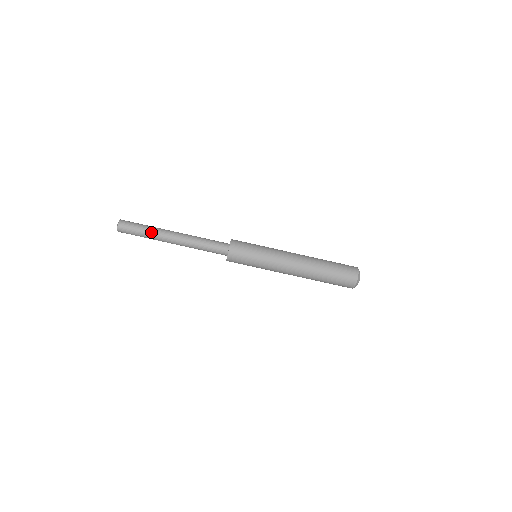
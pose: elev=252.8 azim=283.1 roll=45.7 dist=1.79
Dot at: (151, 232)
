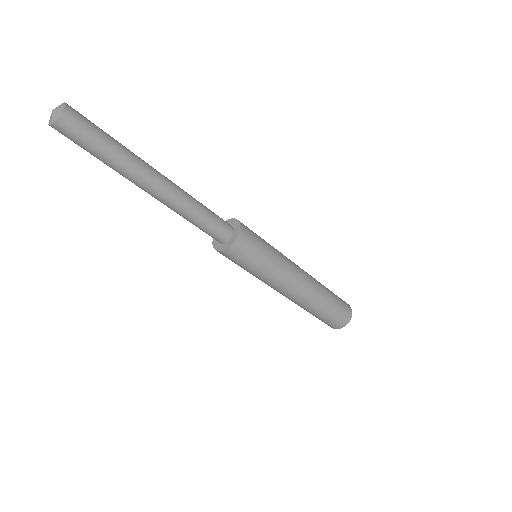
Dot at: (112, 168)
